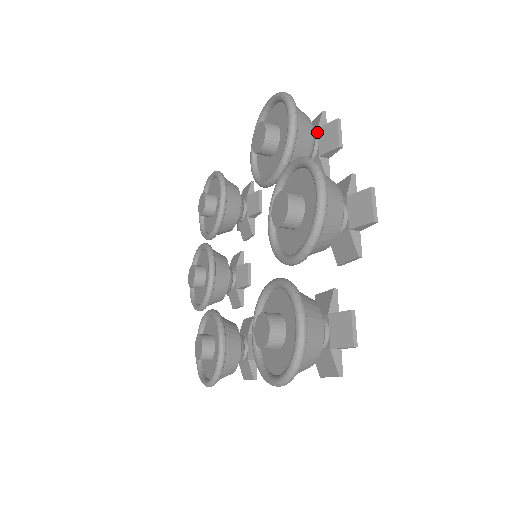
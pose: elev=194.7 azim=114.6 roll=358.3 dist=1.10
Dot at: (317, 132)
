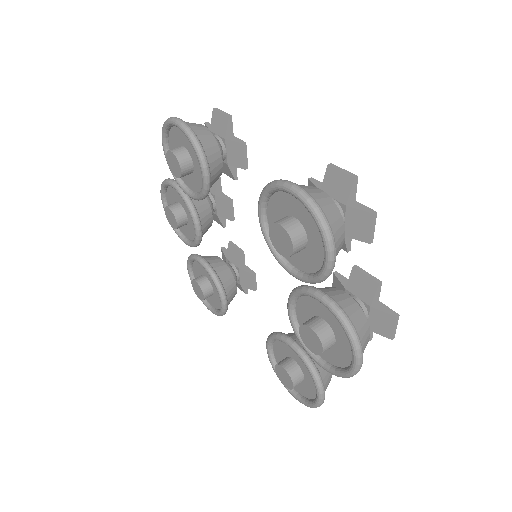
Dot at: (345, 209)
